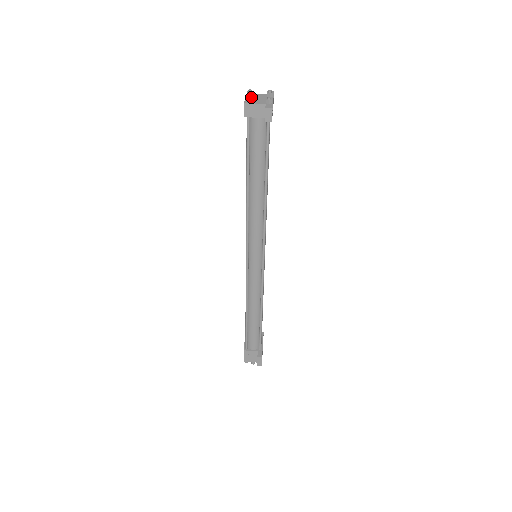
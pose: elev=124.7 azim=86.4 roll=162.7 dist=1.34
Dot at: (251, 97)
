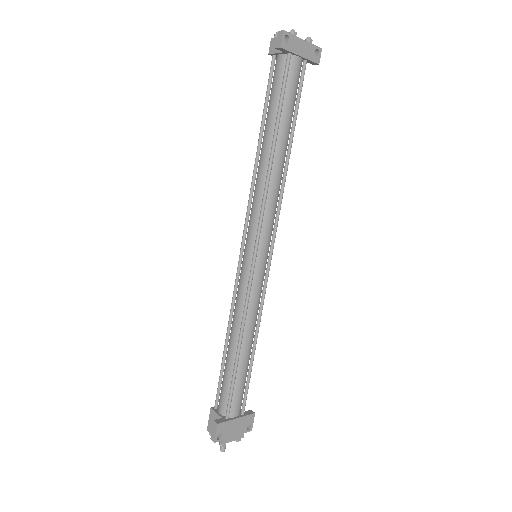
Dot at: occluded
